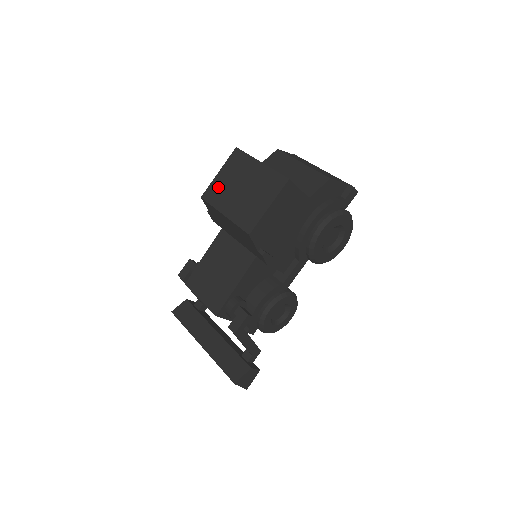
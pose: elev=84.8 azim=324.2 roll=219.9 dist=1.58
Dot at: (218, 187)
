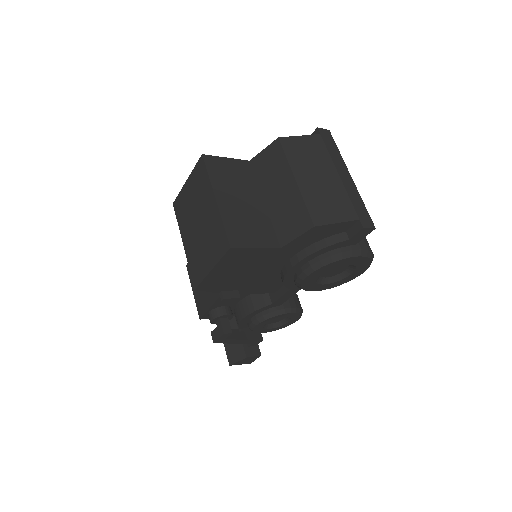
Dot at: (184, 202)
